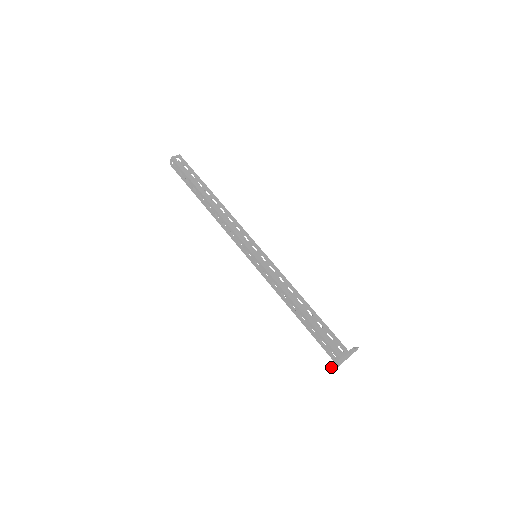
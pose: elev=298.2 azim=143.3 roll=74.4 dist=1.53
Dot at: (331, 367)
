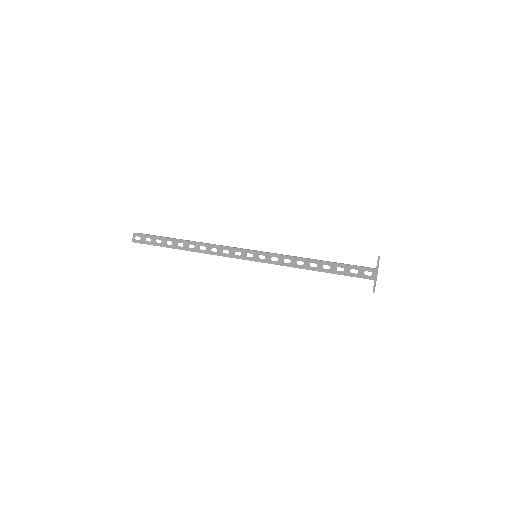
Dot at: (376, 271)
